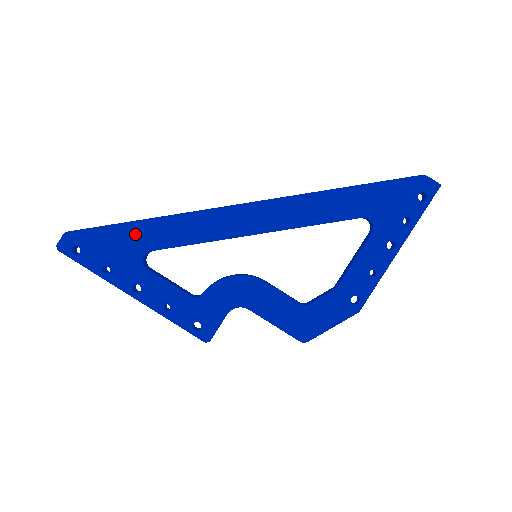
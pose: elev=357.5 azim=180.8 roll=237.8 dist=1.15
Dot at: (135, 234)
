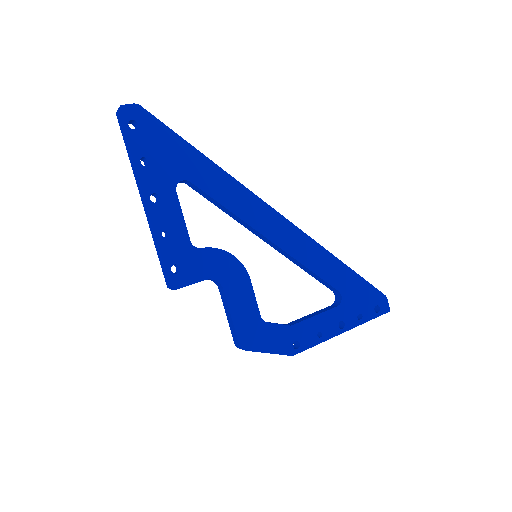
Dot at: (190, 159)
